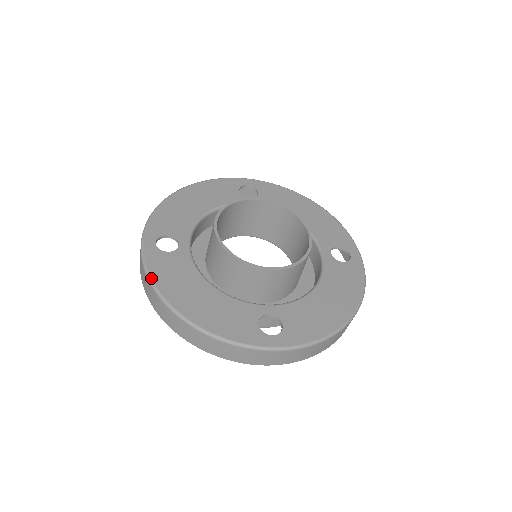
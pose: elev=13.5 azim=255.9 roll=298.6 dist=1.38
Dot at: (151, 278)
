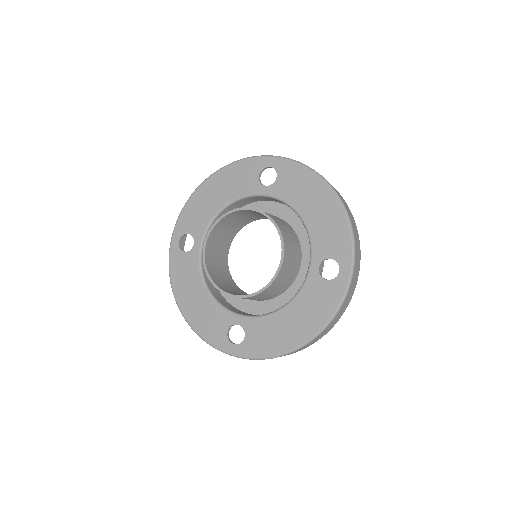
Dot at: (170, 276)
